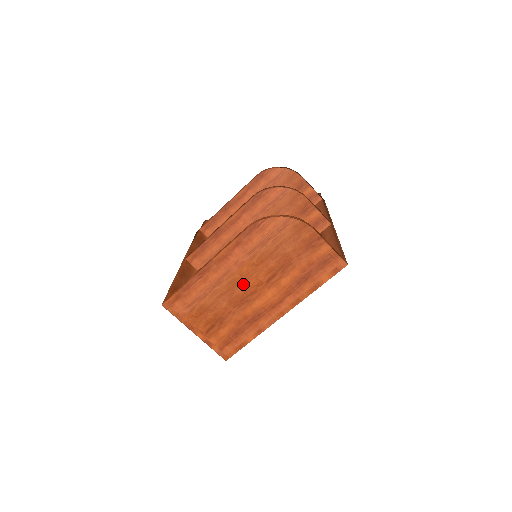
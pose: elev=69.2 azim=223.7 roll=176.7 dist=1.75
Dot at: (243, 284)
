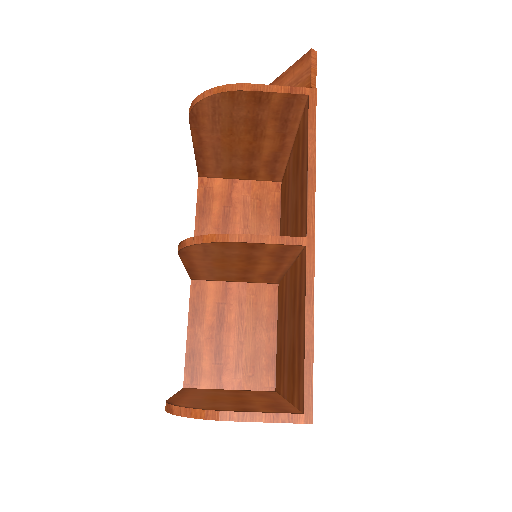
Dot at: occluded
